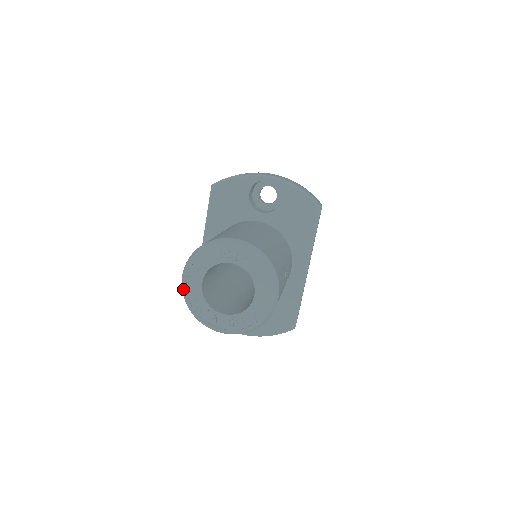
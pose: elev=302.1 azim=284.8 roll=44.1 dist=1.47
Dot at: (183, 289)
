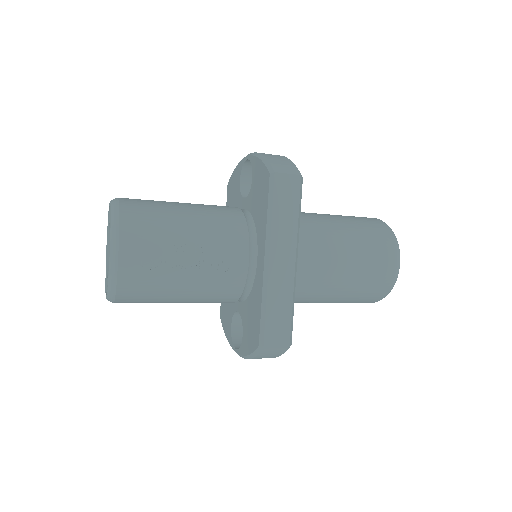
Dot at: (106, 257)
